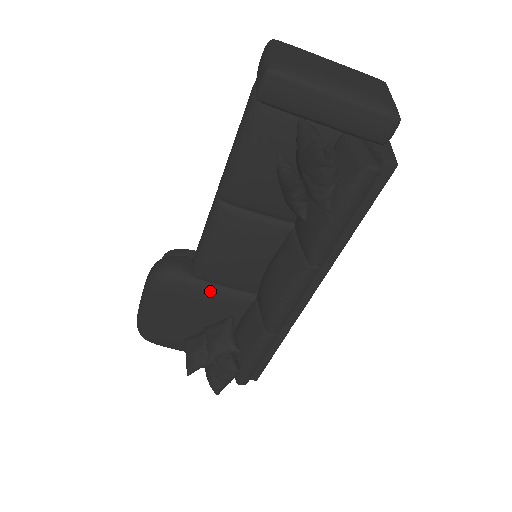
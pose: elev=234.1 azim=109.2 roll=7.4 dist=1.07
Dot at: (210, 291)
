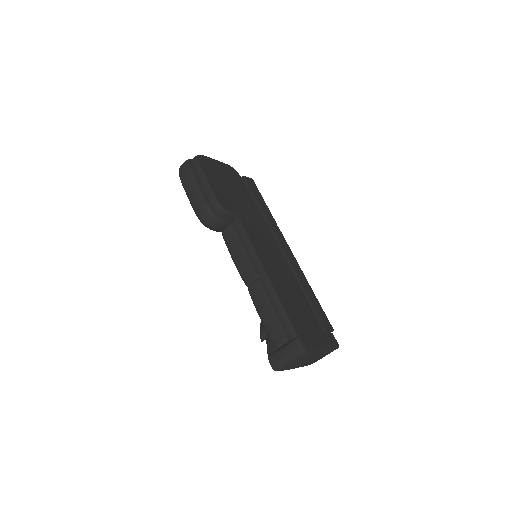
Dot at: occluded
